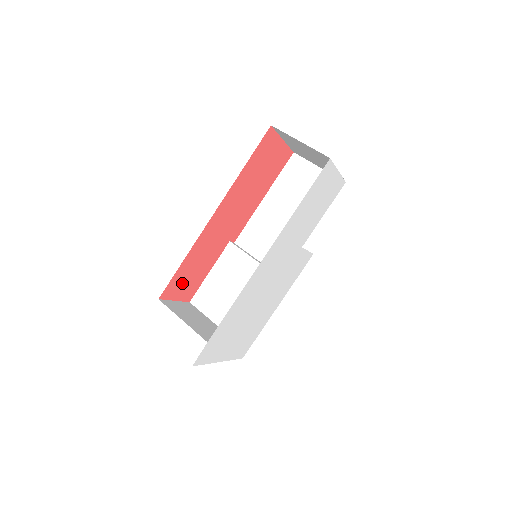
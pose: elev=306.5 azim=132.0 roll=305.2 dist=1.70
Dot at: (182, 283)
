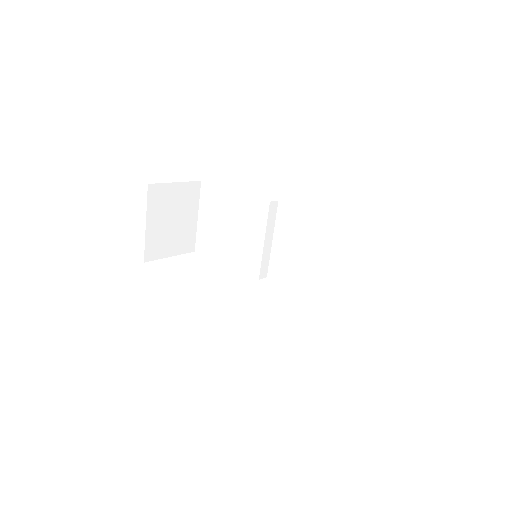
Dot at: occluded
